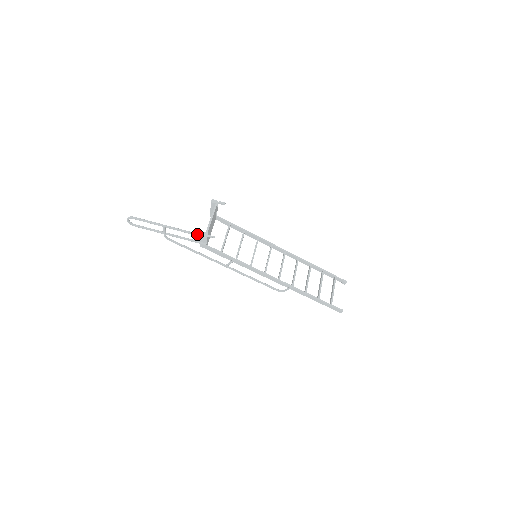
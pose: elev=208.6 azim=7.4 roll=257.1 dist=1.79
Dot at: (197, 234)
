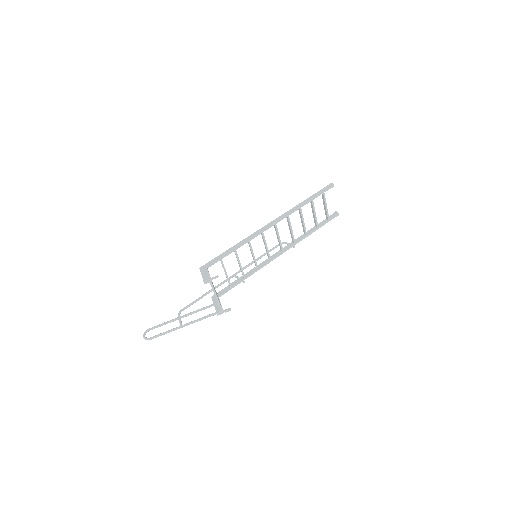
Dot at: occluded
